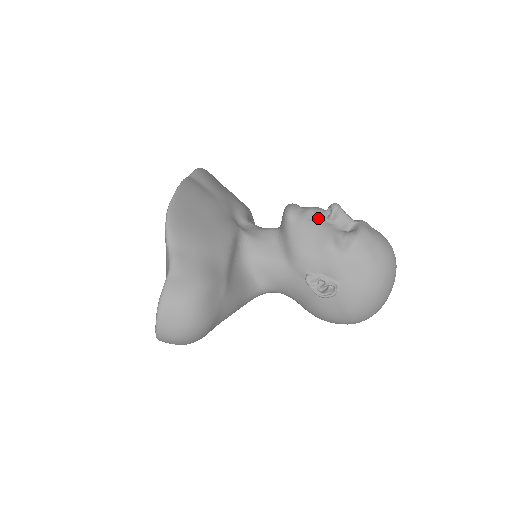
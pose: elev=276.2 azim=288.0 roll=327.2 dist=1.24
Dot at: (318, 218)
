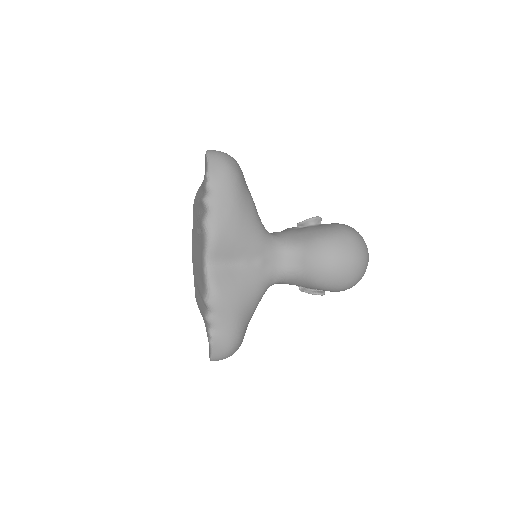
Dot at: occluded
